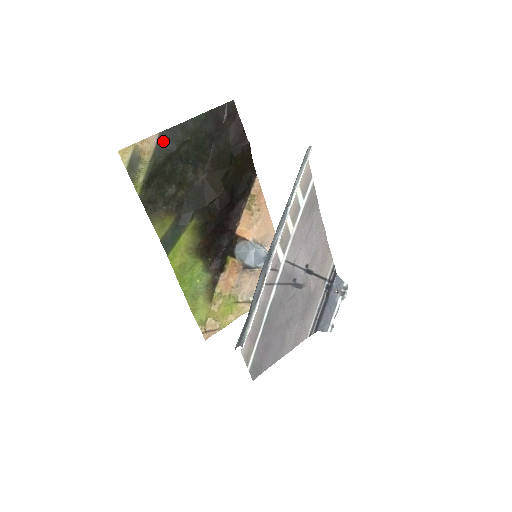
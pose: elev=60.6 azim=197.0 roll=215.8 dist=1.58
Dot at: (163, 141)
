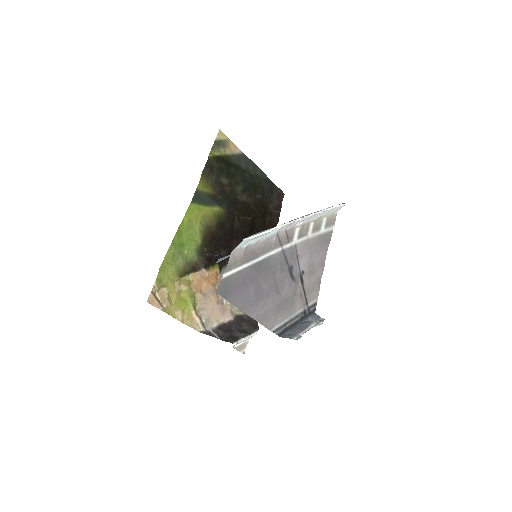
Dot at: (241, 158)
